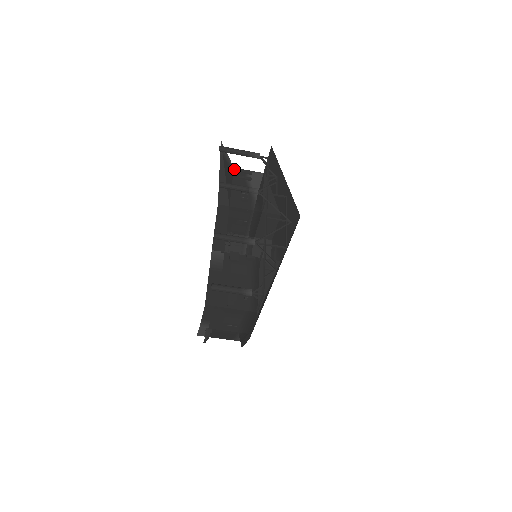
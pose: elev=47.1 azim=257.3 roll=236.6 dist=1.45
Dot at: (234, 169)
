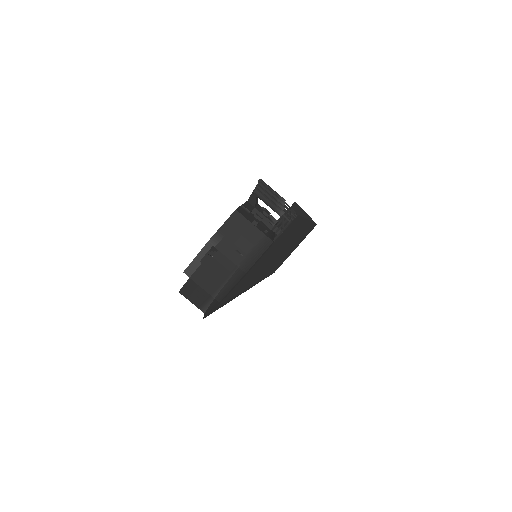
Dot at: (258, 204)
